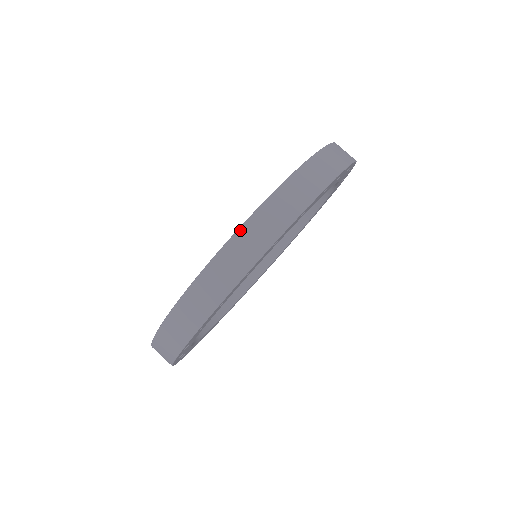
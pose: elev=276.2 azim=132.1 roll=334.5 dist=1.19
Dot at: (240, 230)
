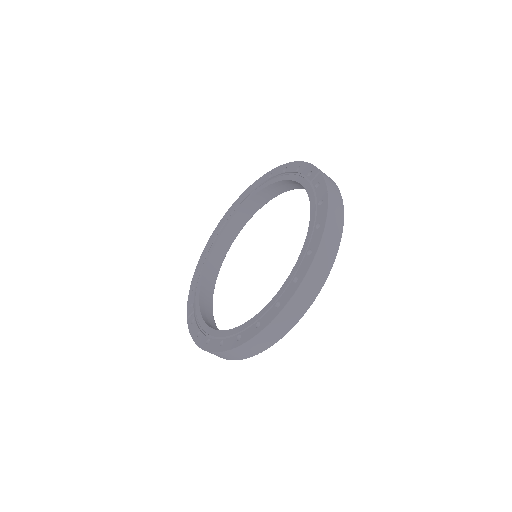
Dot at: (232, 350)
